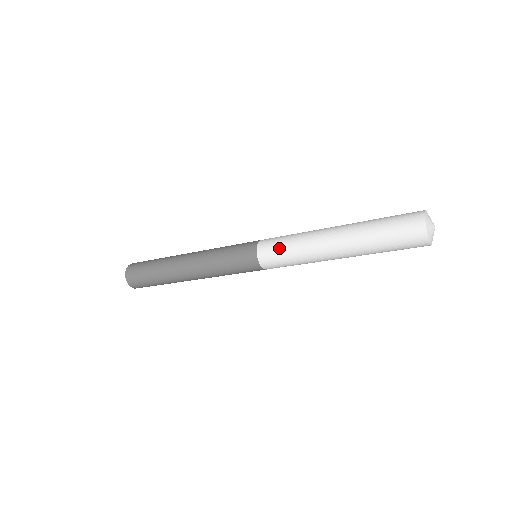
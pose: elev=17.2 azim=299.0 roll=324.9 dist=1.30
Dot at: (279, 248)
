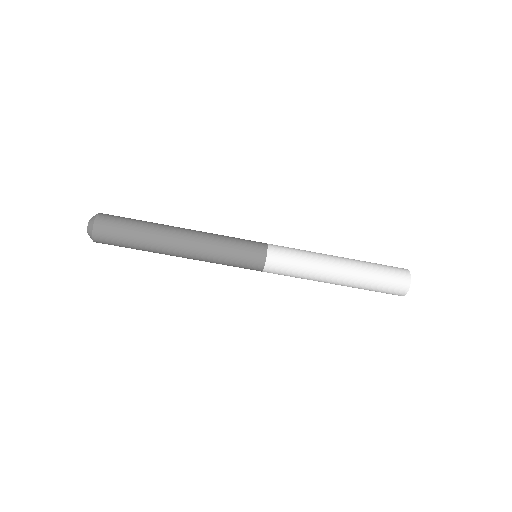
Dot at: (289, 262)
